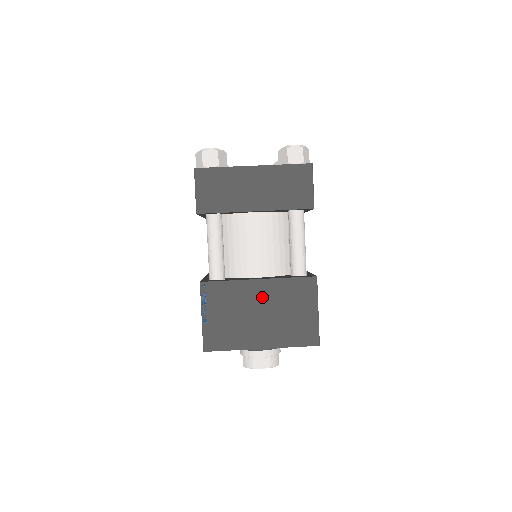
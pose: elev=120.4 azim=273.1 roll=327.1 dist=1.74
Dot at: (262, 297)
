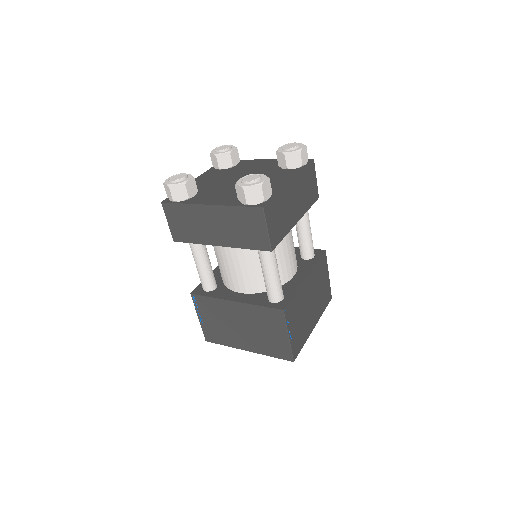
Dot at: (310, 290)
